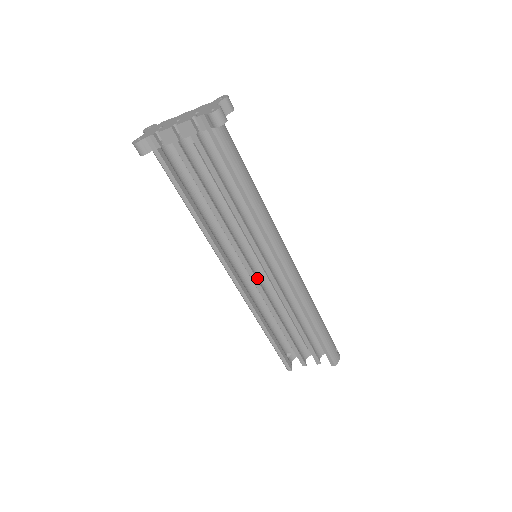
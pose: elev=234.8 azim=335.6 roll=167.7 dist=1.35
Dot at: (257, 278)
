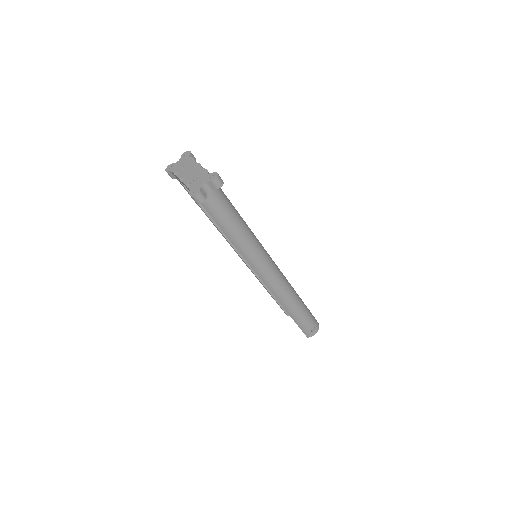
Dot at: occluded
